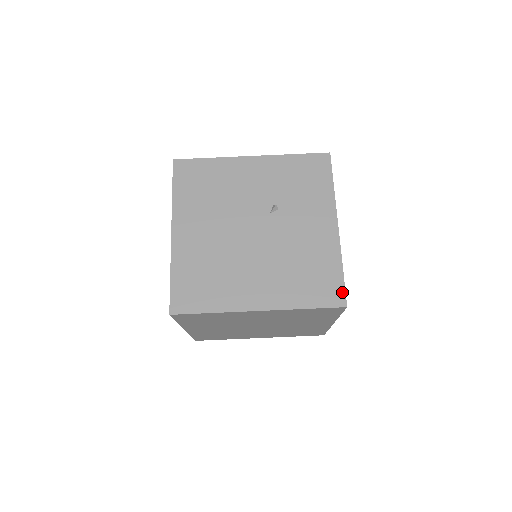
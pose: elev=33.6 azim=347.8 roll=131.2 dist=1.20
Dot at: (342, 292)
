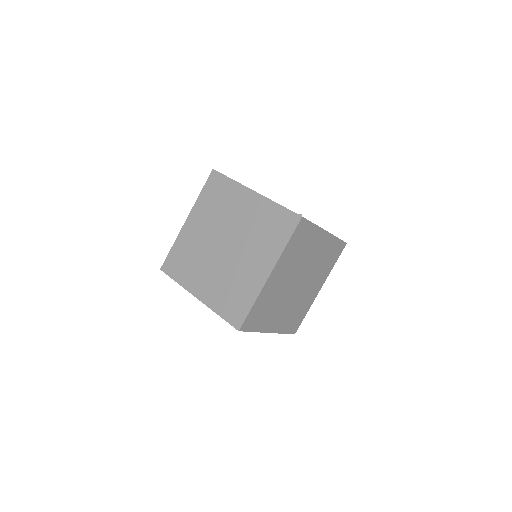
Dot at: (305, 218)
